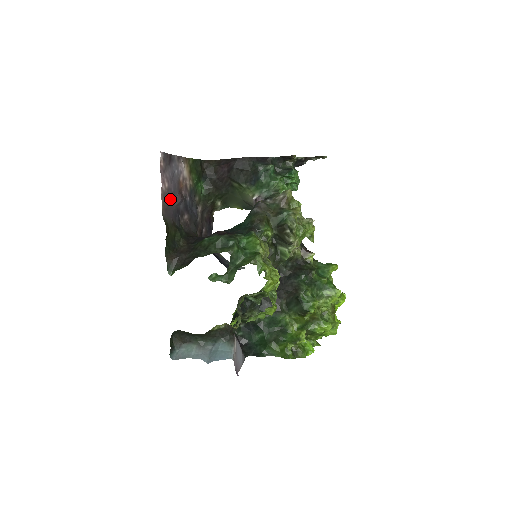
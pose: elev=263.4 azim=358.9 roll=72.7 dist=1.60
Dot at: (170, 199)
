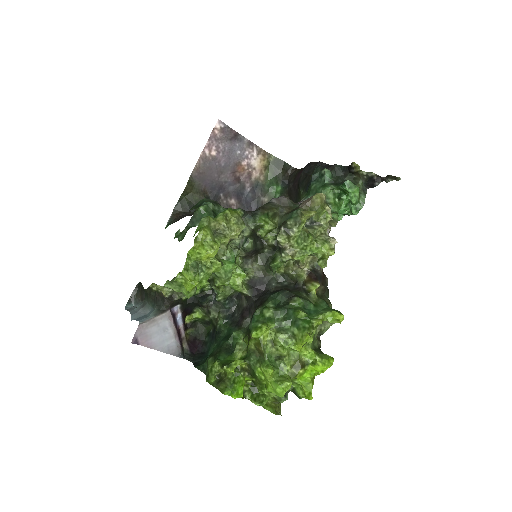
Dot at: (213, 169)
